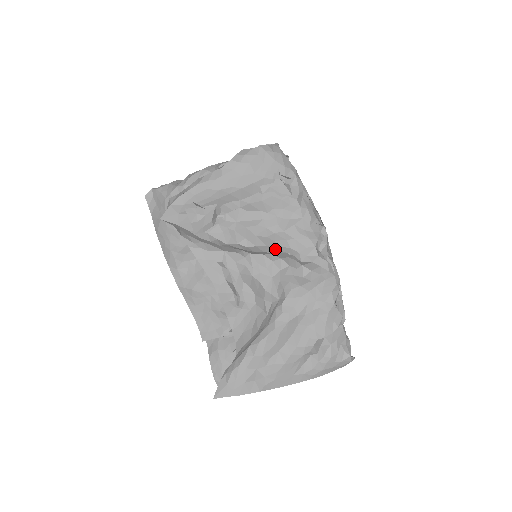
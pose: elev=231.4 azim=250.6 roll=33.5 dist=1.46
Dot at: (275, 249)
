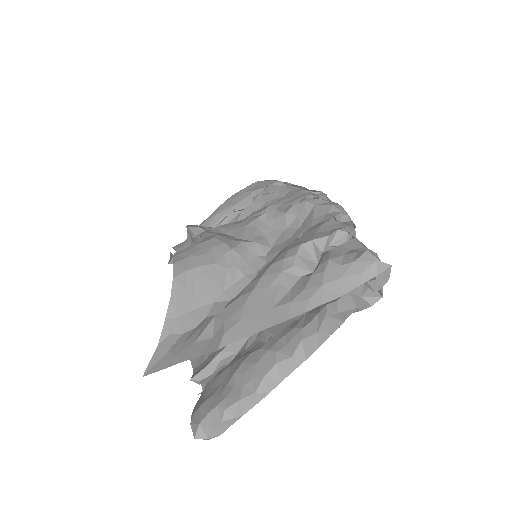
Dot at: occluded
